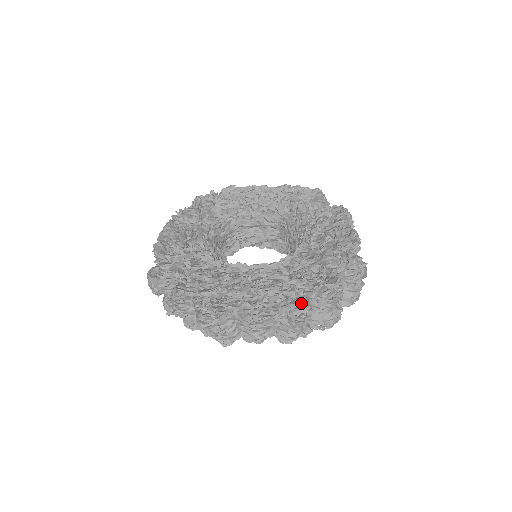
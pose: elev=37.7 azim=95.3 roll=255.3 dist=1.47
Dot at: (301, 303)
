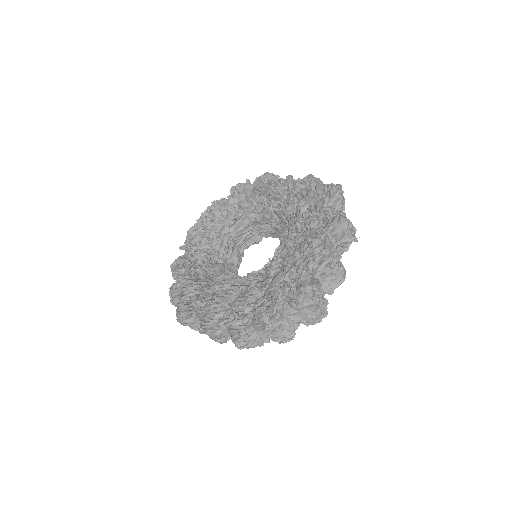
Dot at: (234, 326)
